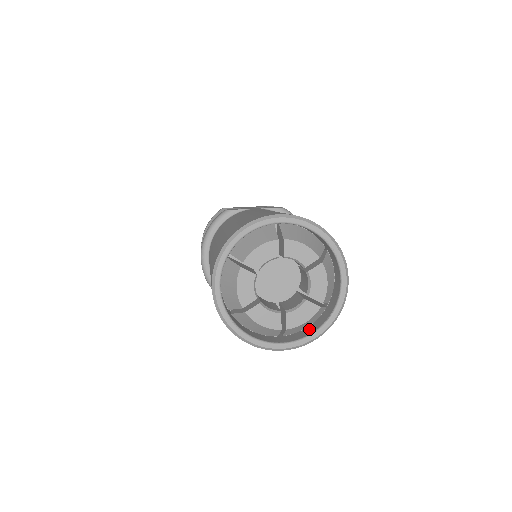
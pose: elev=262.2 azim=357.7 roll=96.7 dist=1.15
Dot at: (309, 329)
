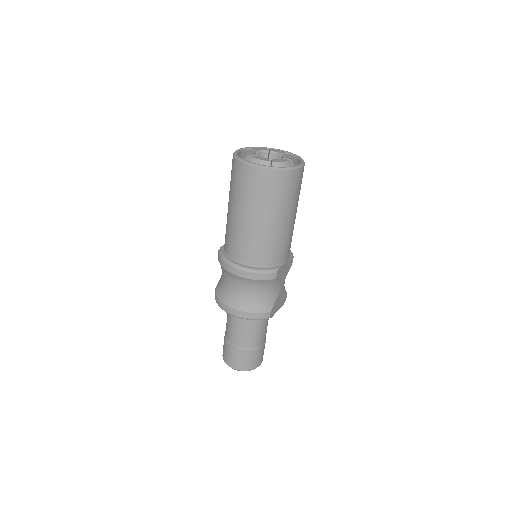
Dot at: occluded
